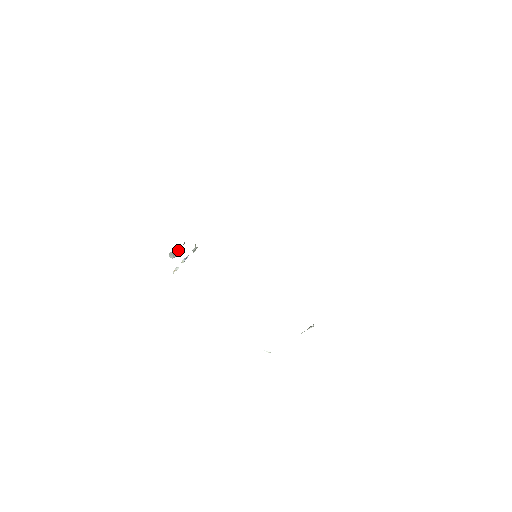
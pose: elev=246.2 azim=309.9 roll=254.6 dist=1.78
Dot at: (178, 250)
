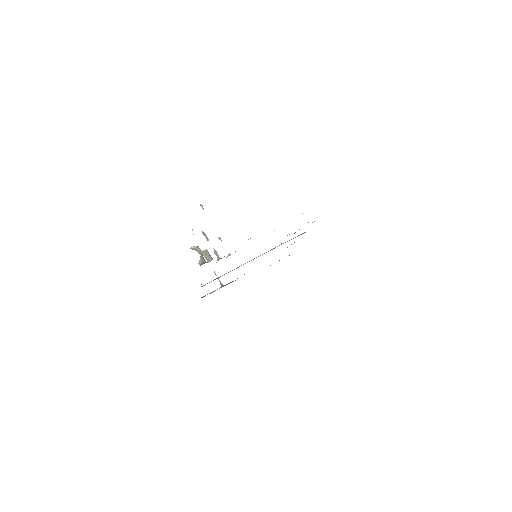
Dot at: (201, 255)
